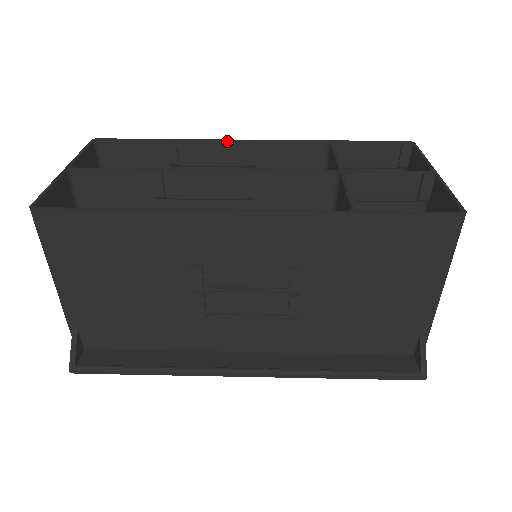
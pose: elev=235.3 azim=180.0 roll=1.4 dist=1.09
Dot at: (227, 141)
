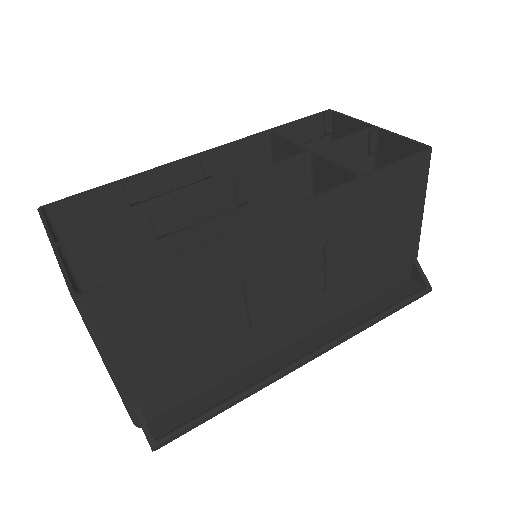
Dot at: (180, 161)
